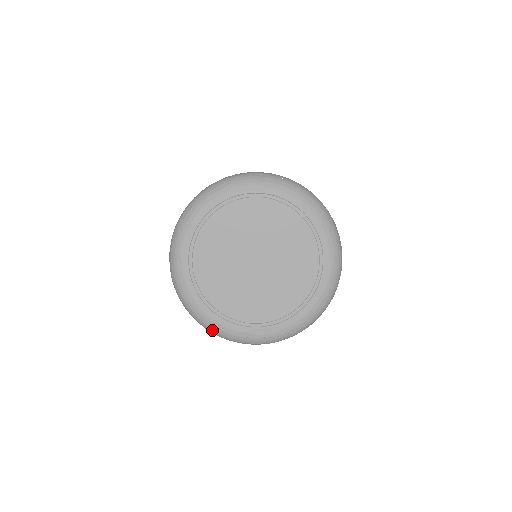
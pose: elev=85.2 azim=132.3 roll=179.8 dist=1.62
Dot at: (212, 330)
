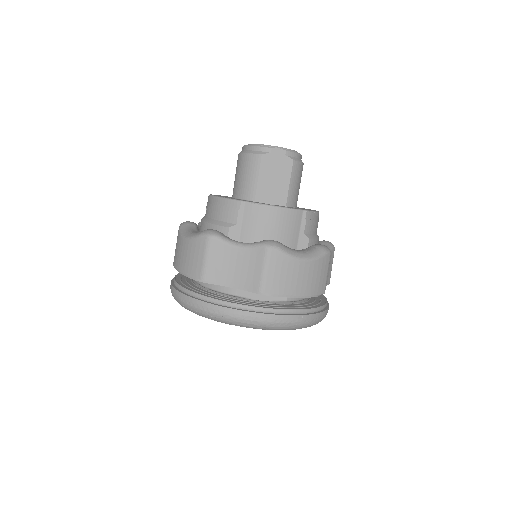
Dot at: occluded
